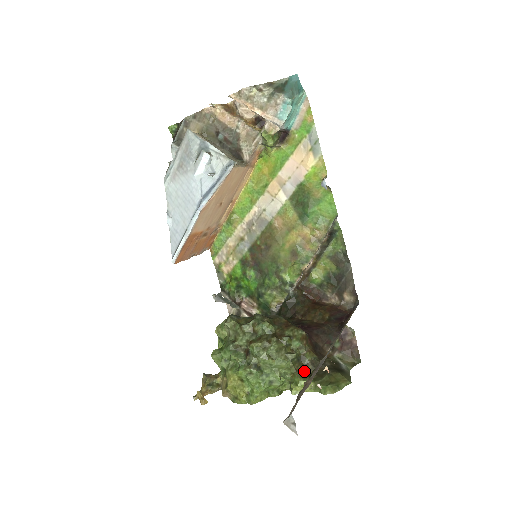
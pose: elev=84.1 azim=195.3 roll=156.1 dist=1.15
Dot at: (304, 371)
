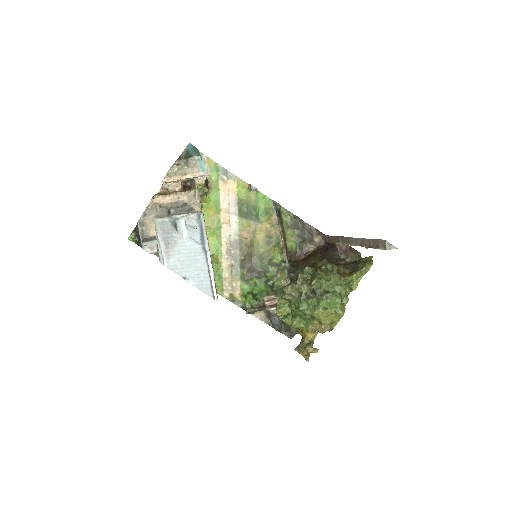
Dot at: (347, 275)
